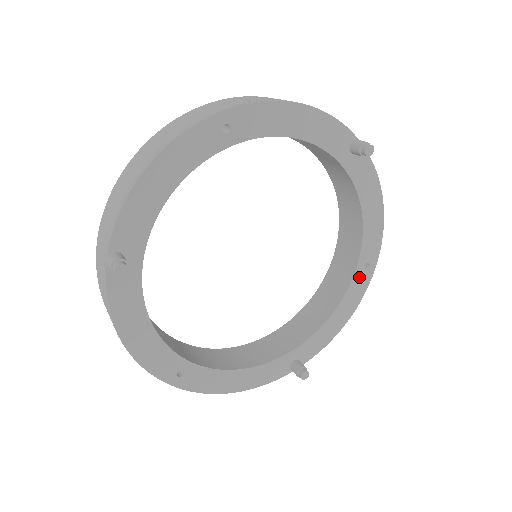
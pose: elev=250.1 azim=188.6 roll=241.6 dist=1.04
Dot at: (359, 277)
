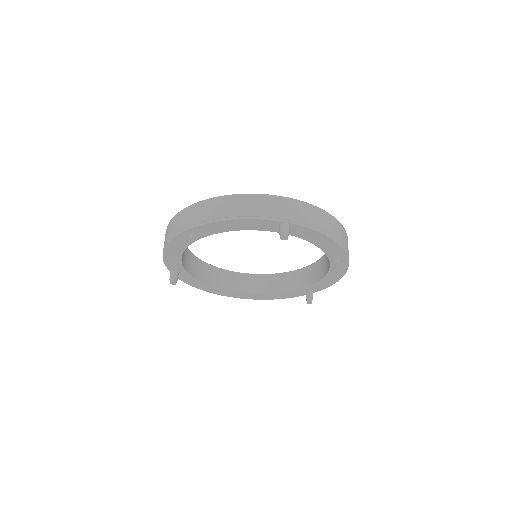
Dot at: (336, 265)
